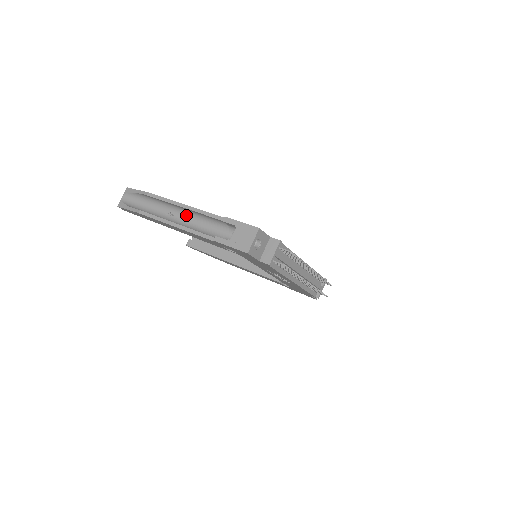
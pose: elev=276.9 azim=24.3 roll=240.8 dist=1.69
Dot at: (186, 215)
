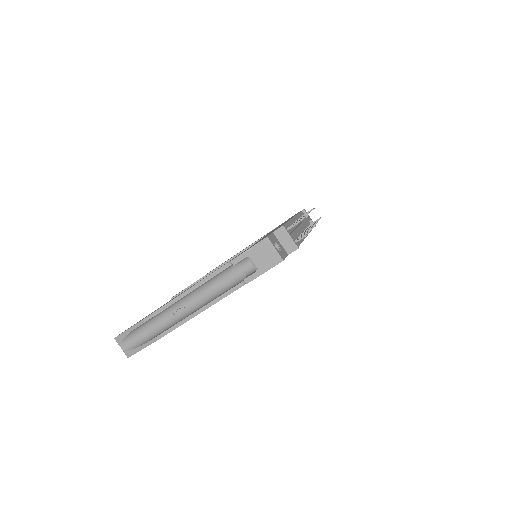
Dot at: (192, 296)
